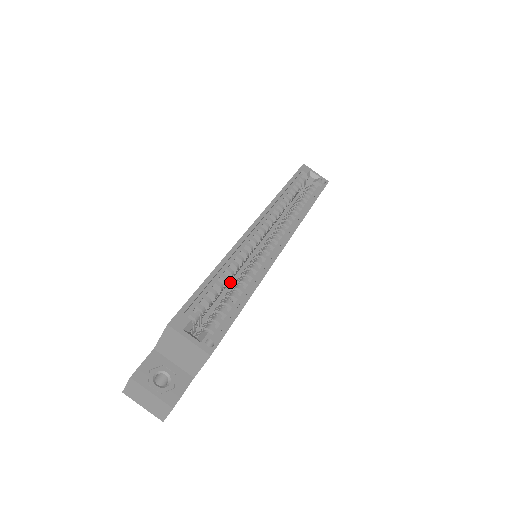
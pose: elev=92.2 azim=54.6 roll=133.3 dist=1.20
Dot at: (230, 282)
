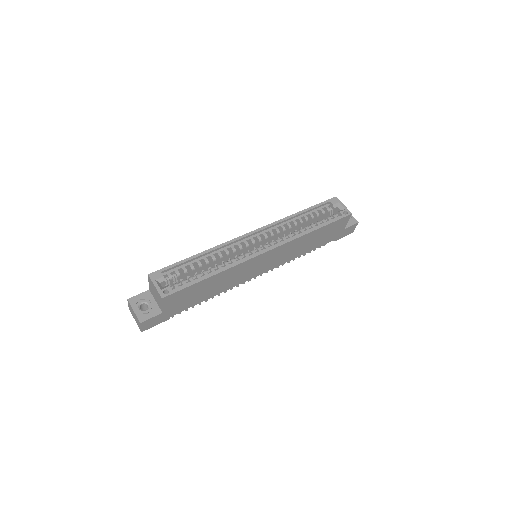
Dot at: occluded
